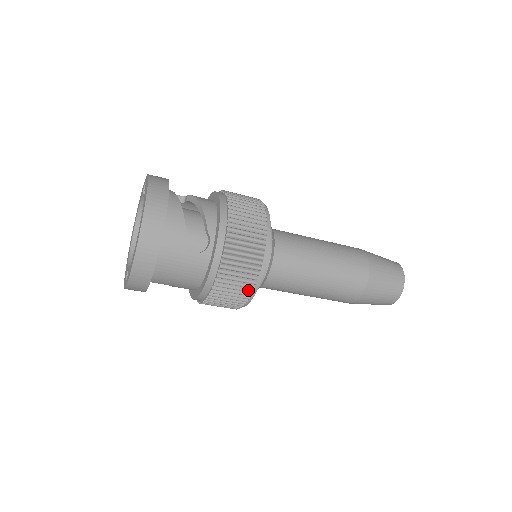
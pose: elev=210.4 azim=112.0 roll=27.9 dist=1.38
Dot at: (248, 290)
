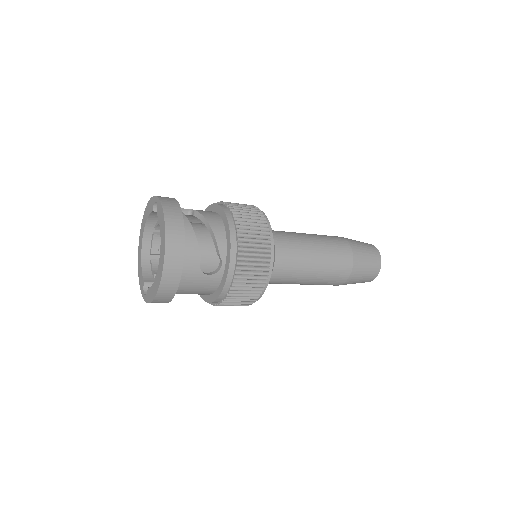
Dot at: (254, 298)
